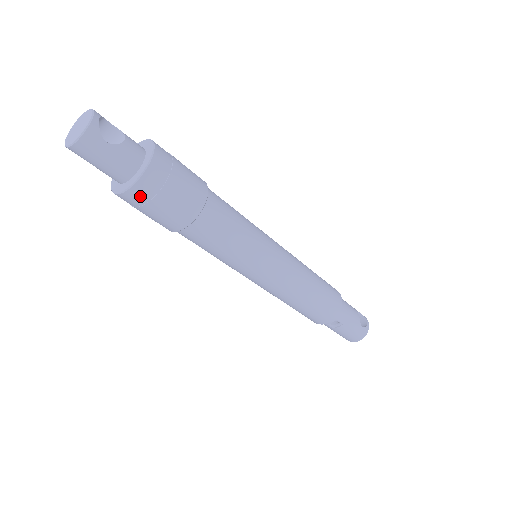
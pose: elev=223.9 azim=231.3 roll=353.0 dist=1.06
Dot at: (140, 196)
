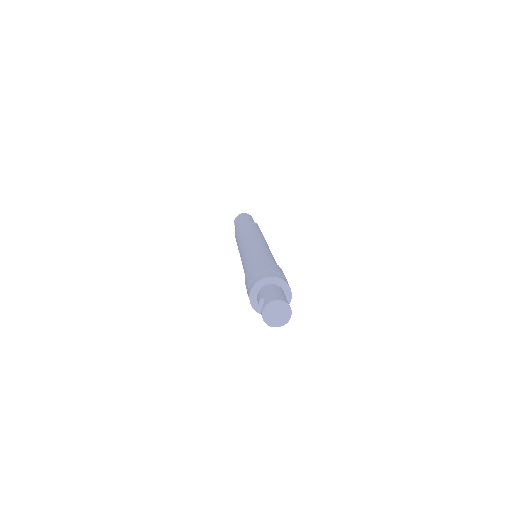
Dot at: occluded
